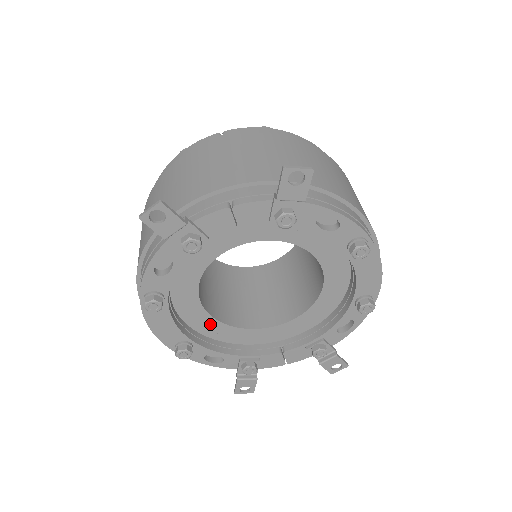
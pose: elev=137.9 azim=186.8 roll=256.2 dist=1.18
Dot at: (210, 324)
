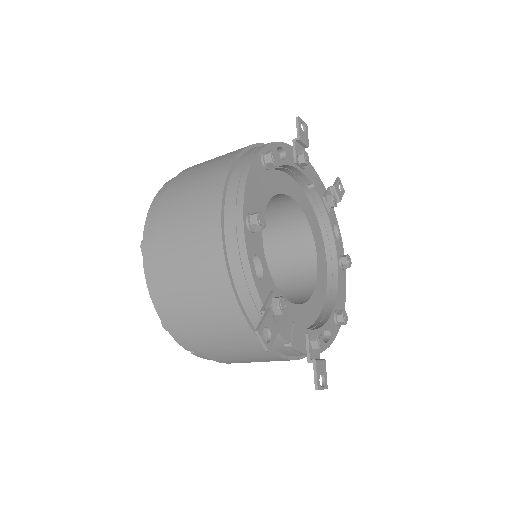
Dot at: occluded
